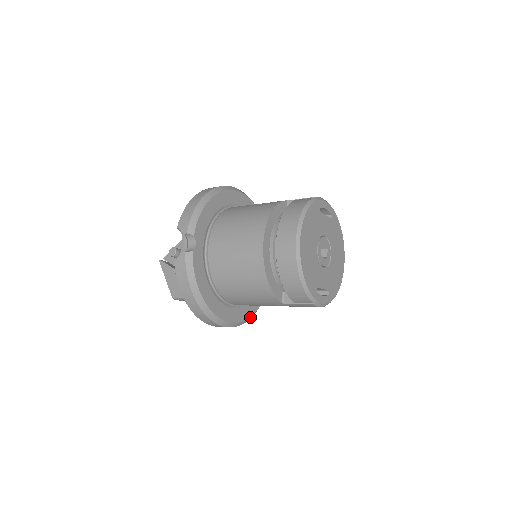
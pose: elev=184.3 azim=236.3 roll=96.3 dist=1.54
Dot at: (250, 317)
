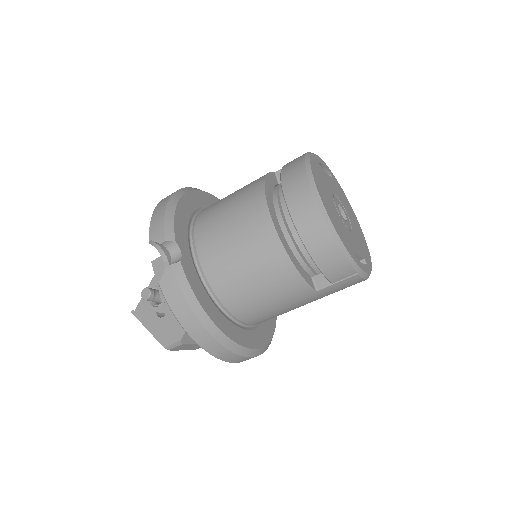
Dot at: (270, 340)
